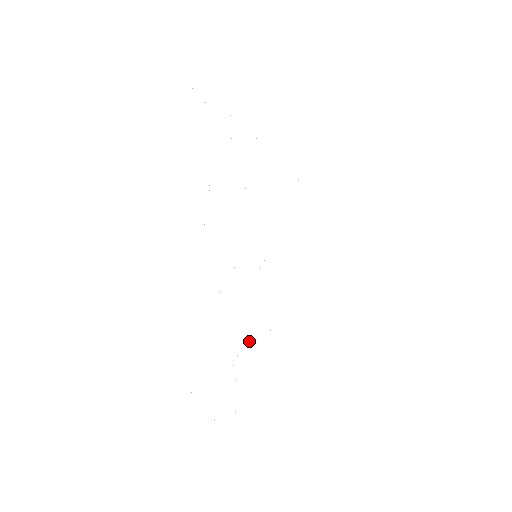
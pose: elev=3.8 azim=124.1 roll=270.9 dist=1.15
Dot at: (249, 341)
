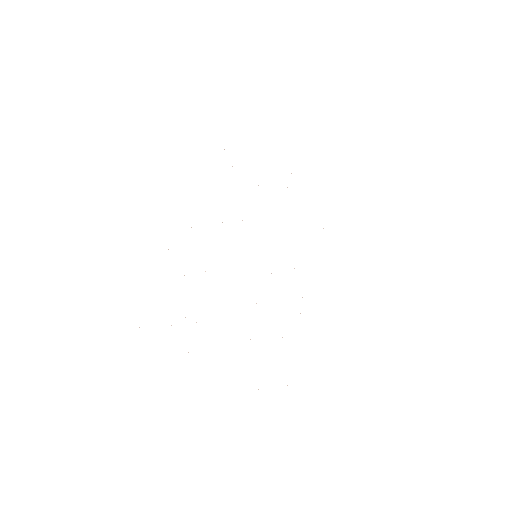
Dot at: occluded
